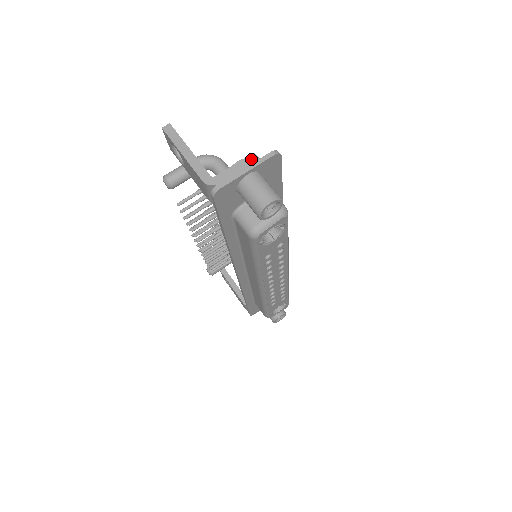
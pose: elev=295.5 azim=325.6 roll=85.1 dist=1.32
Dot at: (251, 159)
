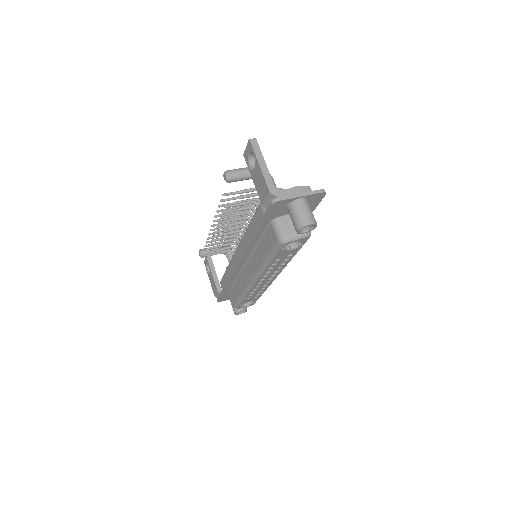
Dot at: (306, 189)
